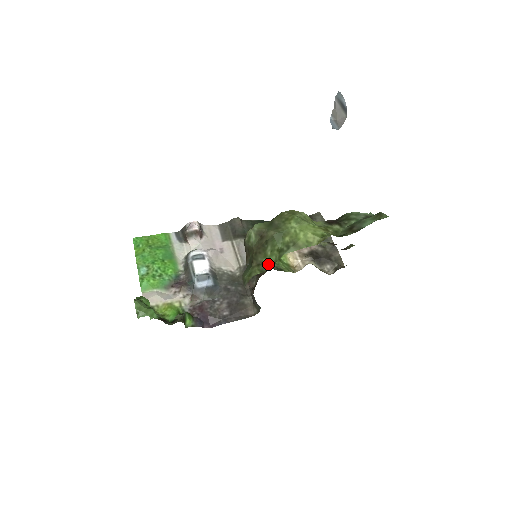
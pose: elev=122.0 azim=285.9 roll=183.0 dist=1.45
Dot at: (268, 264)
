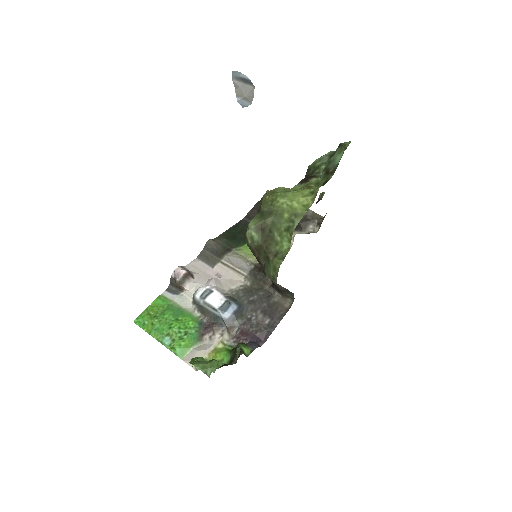
Dot at: (284, 248)
